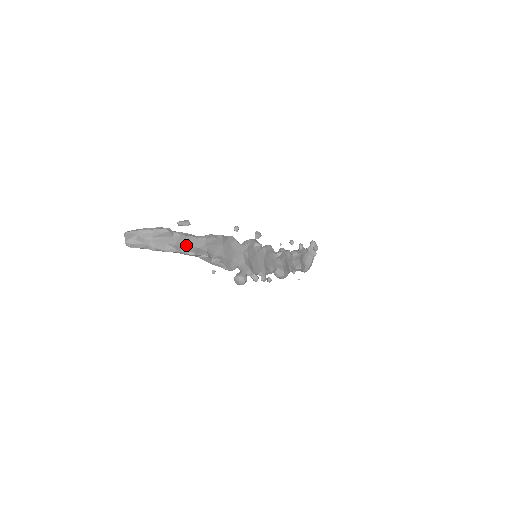
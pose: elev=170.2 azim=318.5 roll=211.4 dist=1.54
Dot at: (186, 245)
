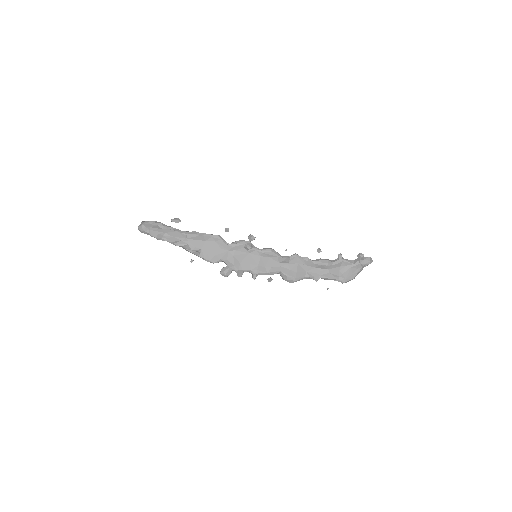
Dot at: (172, 237)
